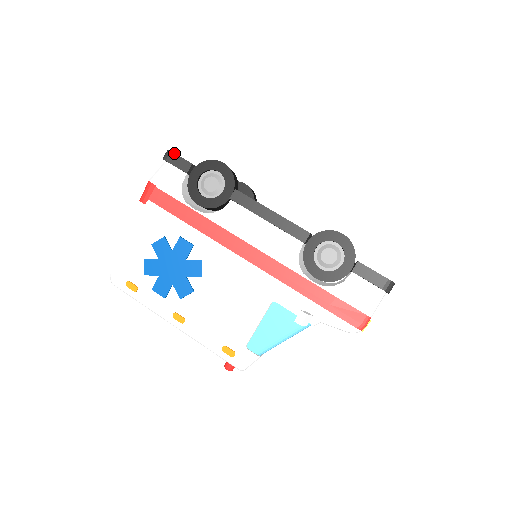
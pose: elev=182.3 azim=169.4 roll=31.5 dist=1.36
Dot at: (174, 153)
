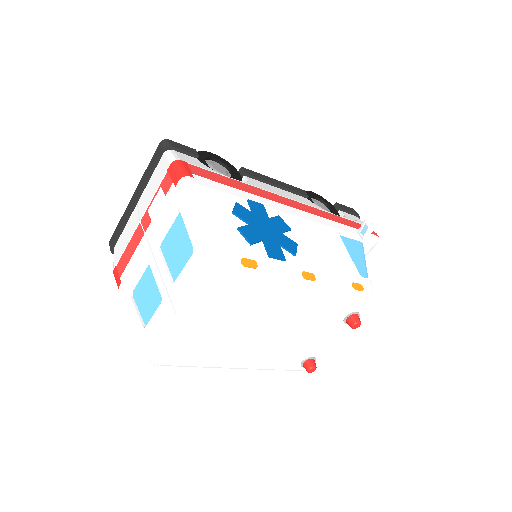
Dot at: (173, 141)
